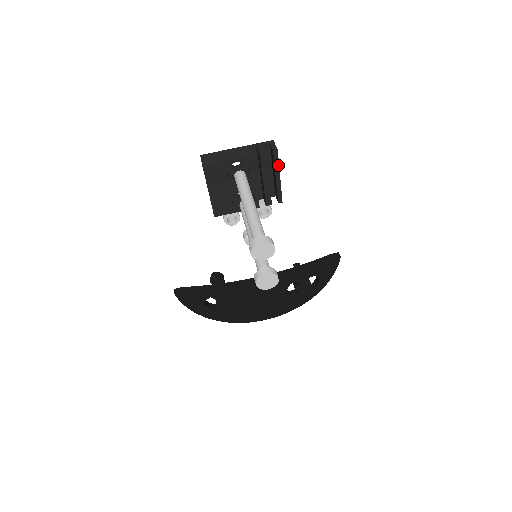
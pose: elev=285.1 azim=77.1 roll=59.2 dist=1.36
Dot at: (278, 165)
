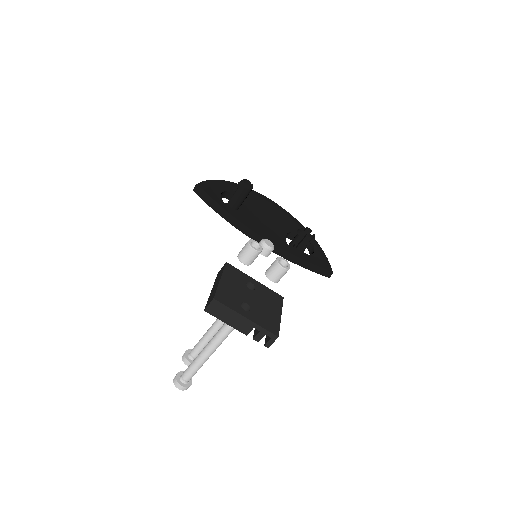
Dot at: occluded
